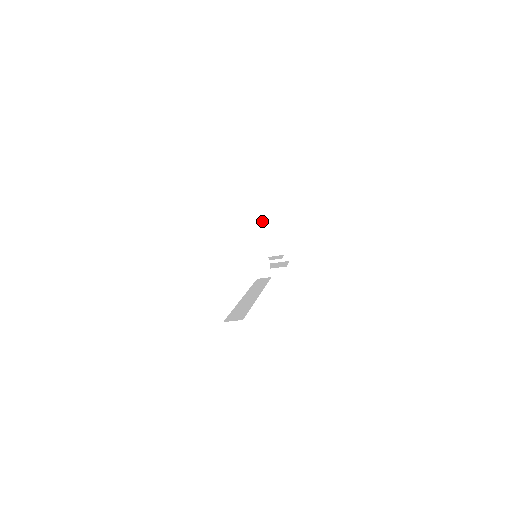
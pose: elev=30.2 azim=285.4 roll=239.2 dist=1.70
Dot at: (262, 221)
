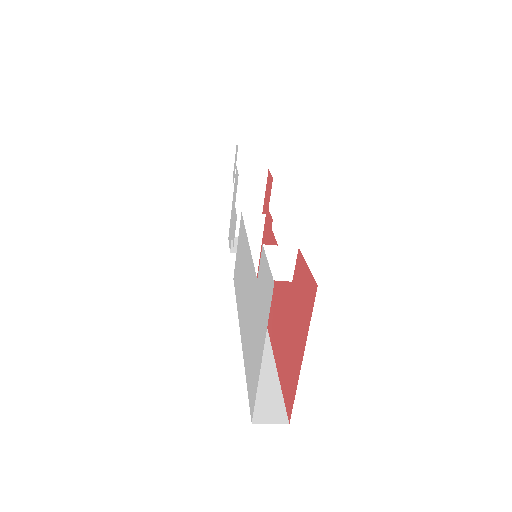
Dot at: occluded
